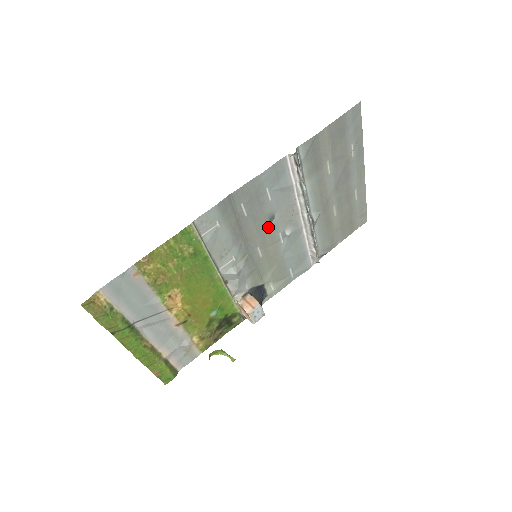
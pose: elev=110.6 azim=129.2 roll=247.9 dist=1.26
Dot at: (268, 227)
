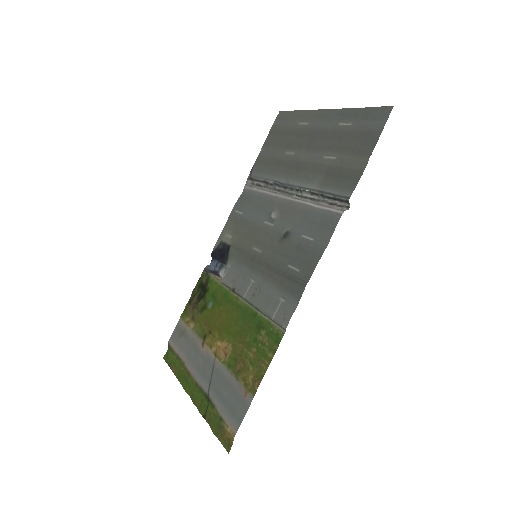
Dot at: (278, 239)
